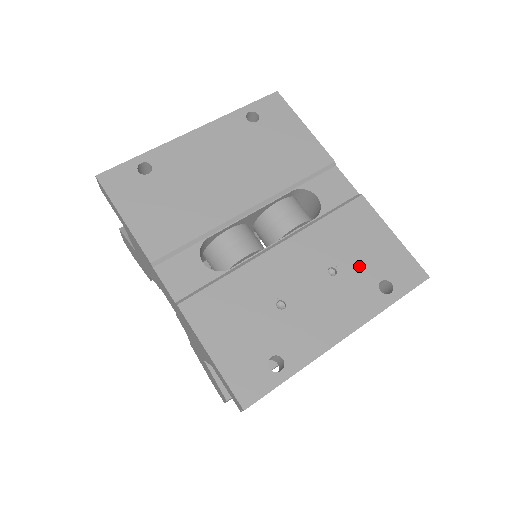
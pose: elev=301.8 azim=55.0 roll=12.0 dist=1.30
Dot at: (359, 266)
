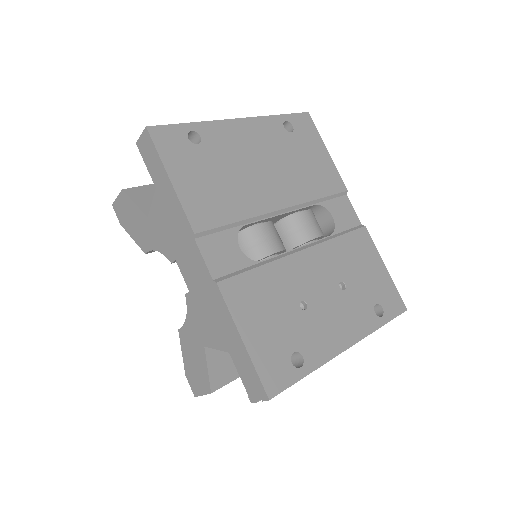
Dot at: (361, 287)
